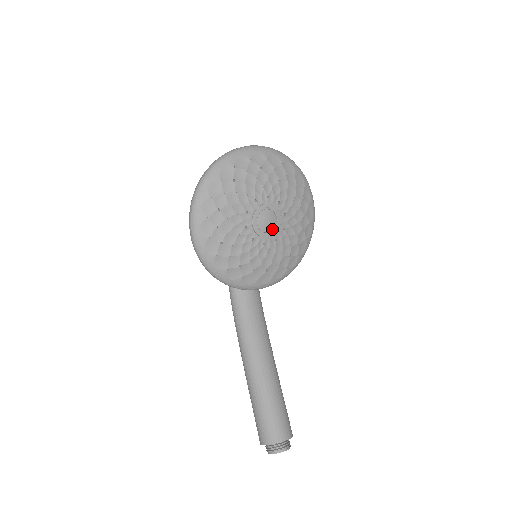
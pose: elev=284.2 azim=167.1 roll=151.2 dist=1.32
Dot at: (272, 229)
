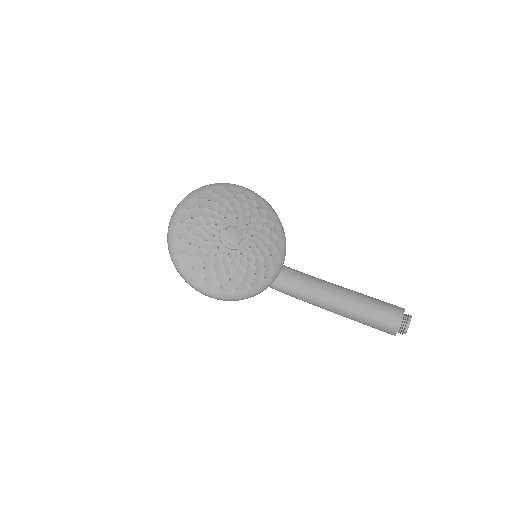
Dot at: (242, 235)
